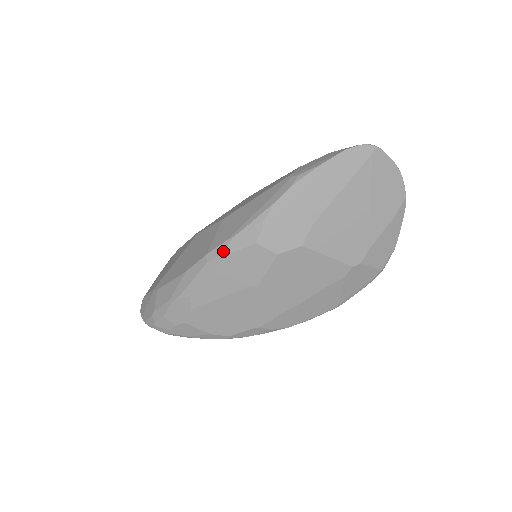
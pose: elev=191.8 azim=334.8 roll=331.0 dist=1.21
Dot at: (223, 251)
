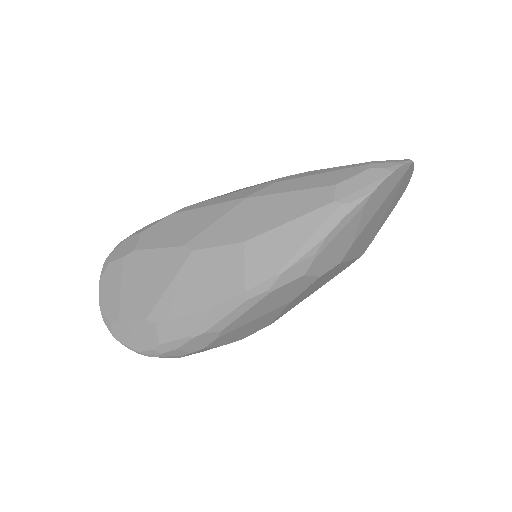
Dot at: (269, 288)
